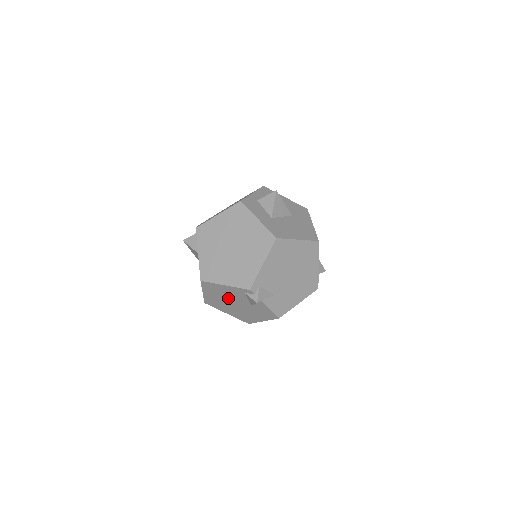
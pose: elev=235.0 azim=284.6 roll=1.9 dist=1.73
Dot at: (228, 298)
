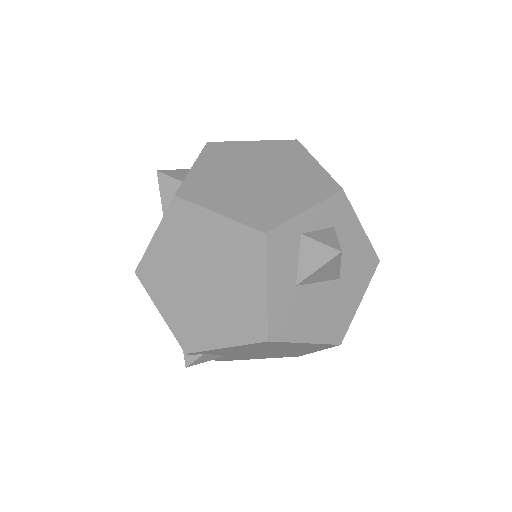
Dot at: occluded
